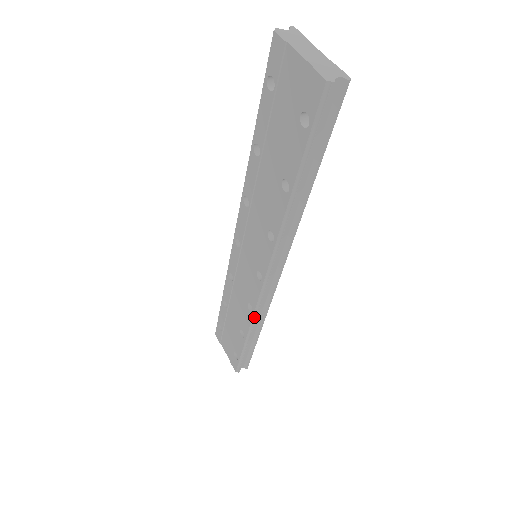
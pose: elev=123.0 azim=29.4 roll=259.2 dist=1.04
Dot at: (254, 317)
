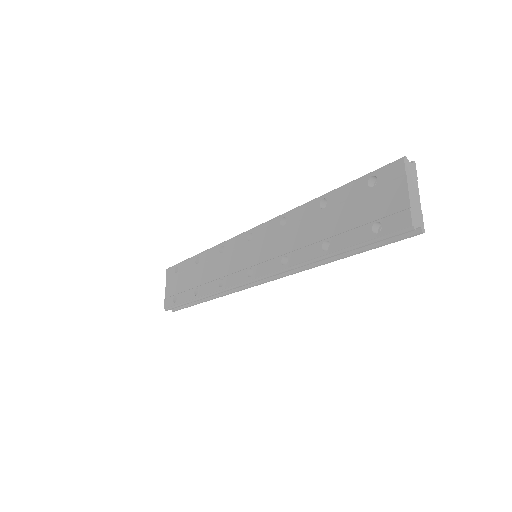
Dot at: (219, 291)
